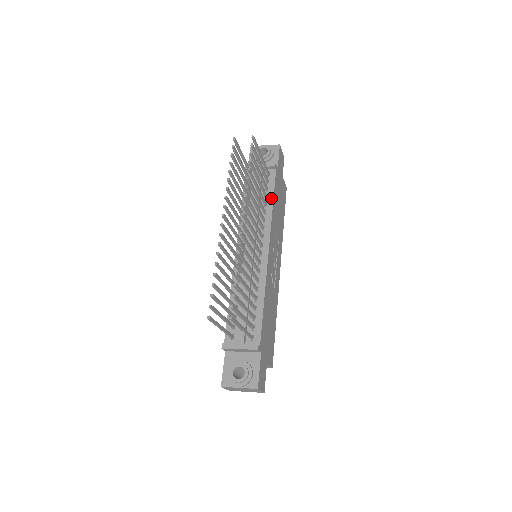
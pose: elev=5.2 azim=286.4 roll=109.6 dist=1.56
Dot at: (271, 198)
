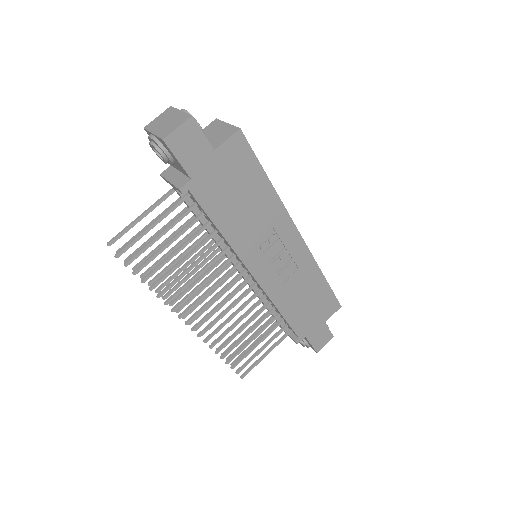
Dot at: (215, 227)
